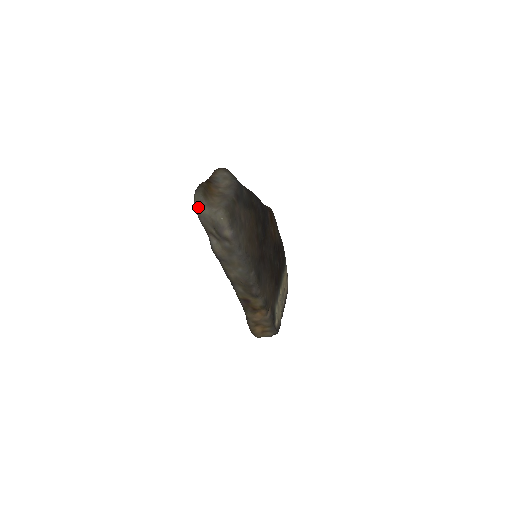
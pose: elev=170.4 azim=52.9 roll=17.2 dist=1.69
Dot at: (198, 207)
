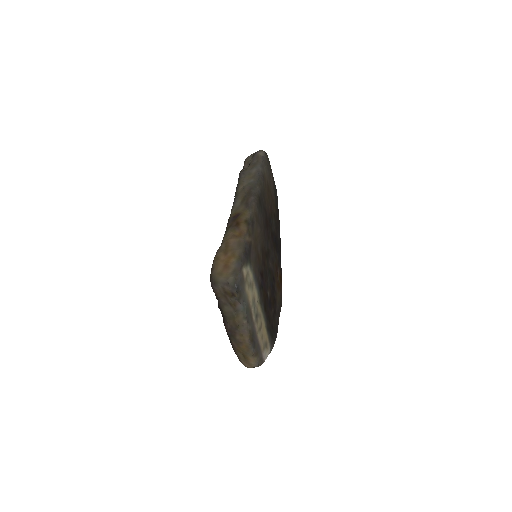
Dot at: occluded
